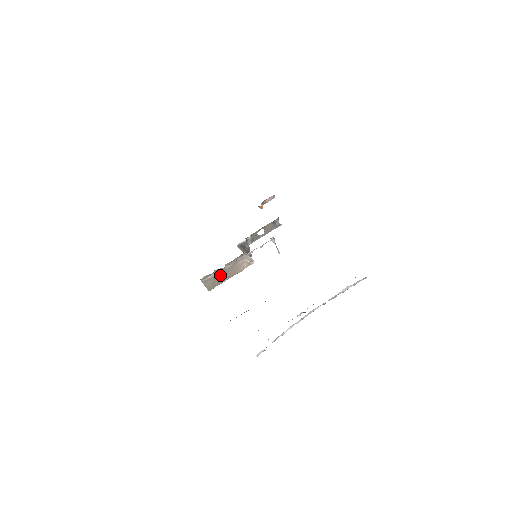
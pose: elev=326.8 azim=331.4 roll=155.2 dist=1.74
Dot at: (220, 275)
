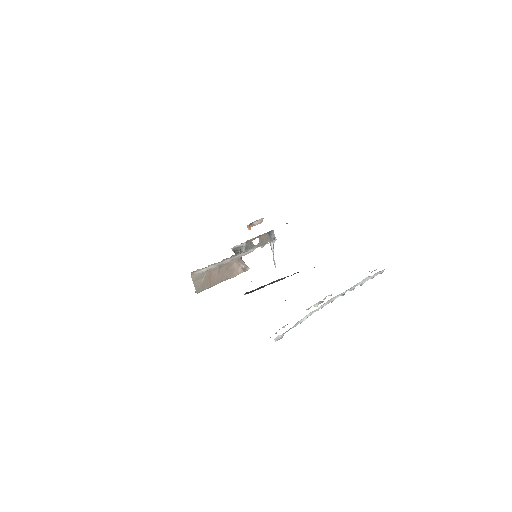
Dot at: (212, 275)
